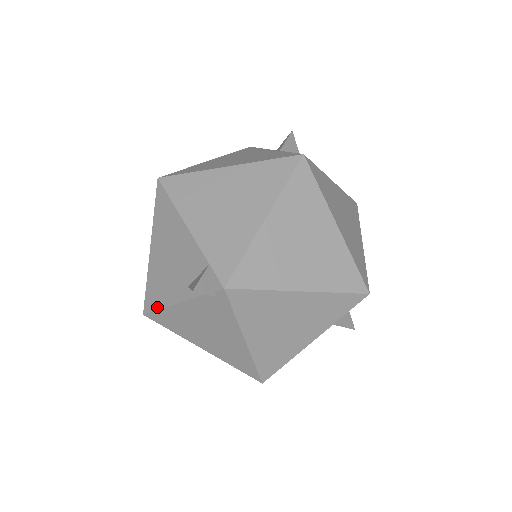
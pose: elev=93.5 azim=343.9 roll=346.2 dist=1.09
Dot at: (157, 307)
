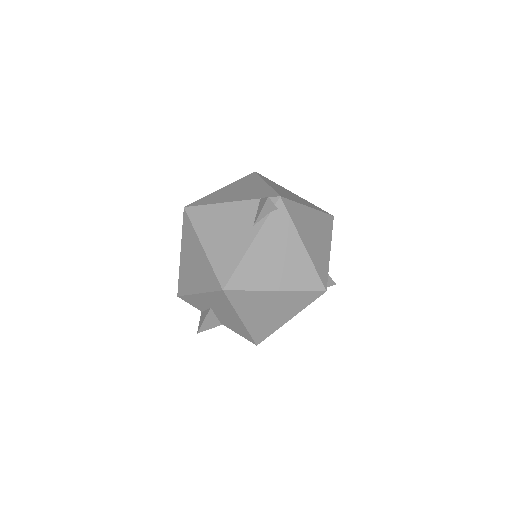
Dot at: (234, 268)
